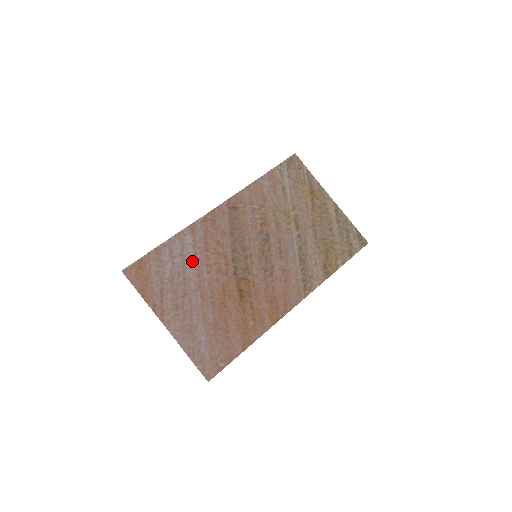
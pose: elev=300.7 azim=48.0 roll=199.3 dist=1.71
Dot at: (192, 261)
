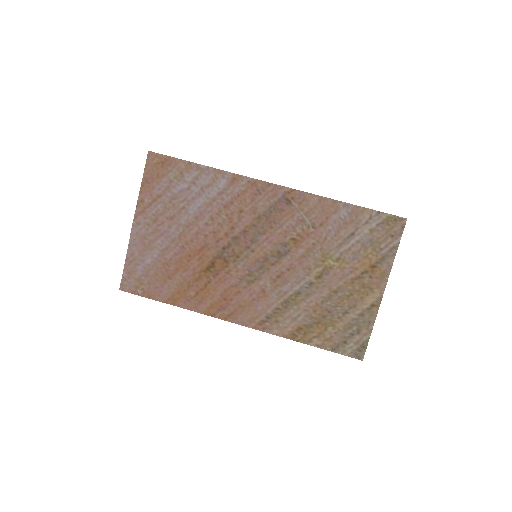
Dot at: (205, 202)
